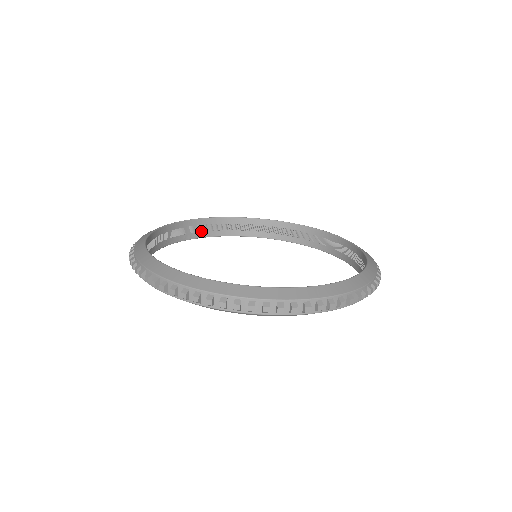
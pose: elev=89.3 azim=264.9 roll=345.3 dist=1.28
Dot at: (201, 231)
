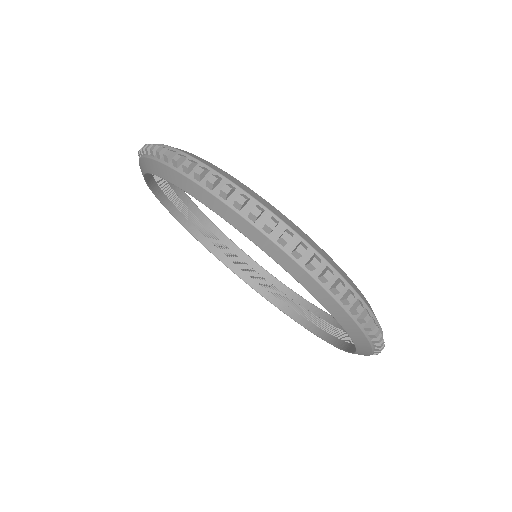
Dot at: (209, 240)
